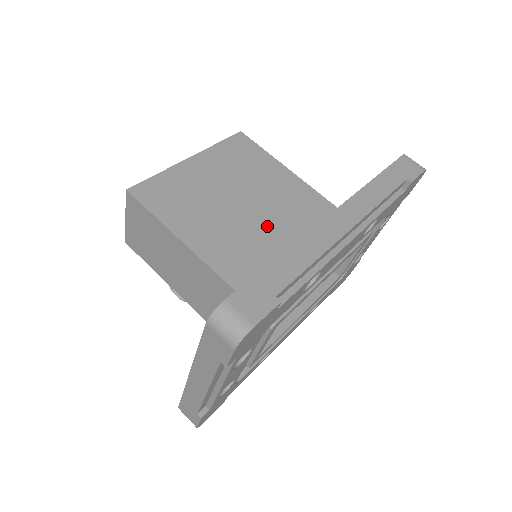
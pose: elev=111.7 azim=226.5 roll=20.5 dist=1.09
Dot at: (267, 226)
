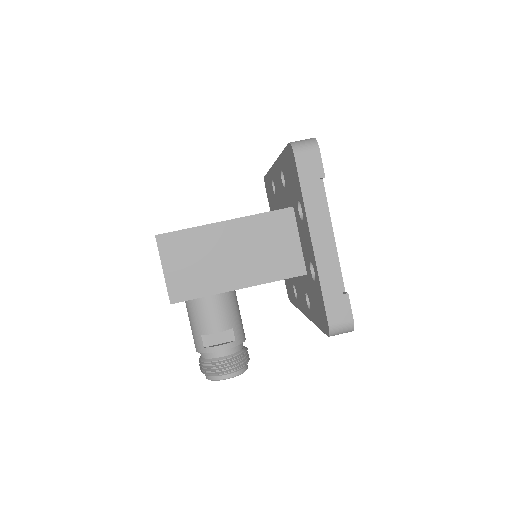
Dot at: occluded
